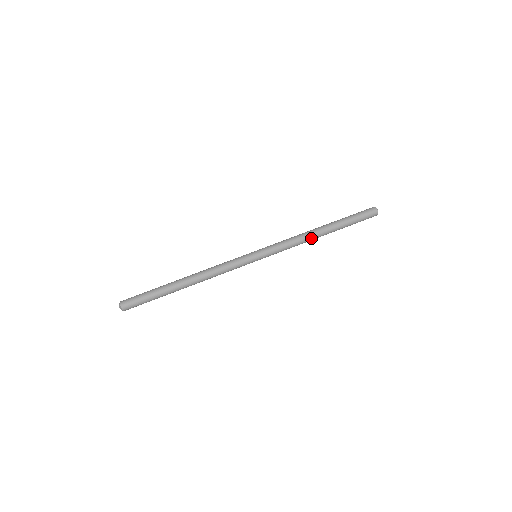
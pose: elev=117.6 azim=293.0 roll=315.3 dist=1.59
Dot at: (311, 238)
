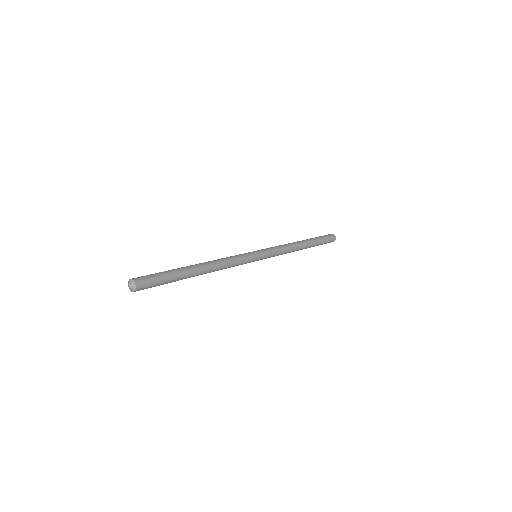
Dot at: (295, 245)
